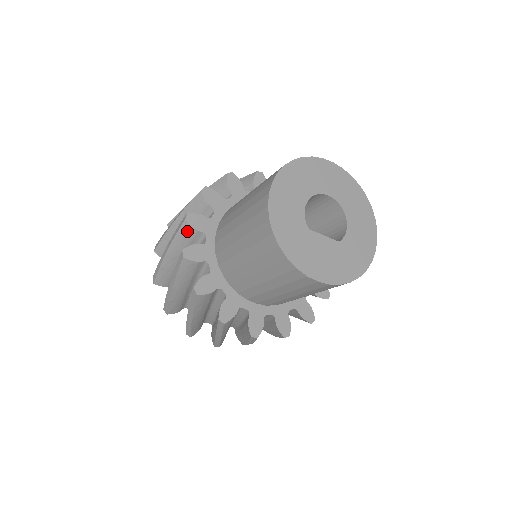
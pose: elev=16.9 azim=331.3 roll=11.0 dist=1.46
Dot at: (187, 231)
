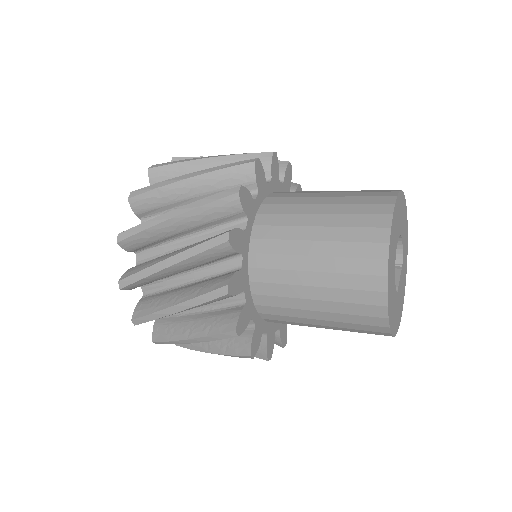
Dot at: occluded
